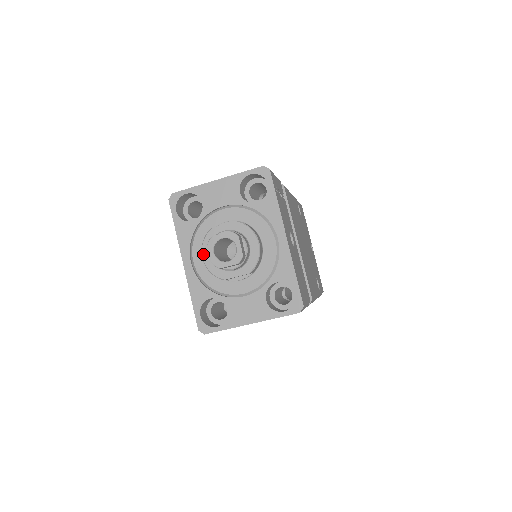
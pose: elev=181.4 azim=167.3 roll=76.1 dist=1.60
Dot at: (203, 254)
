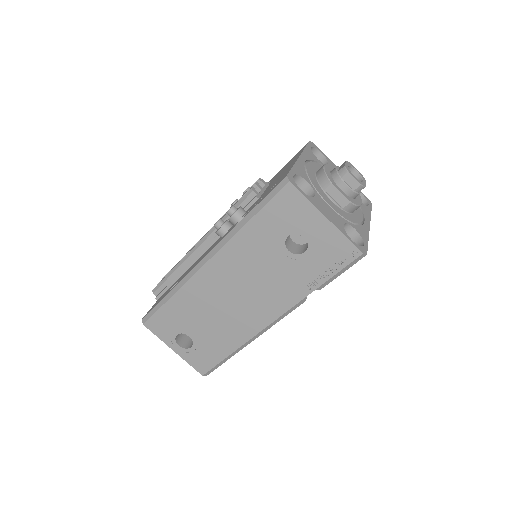
Dot at: (326, 165)
